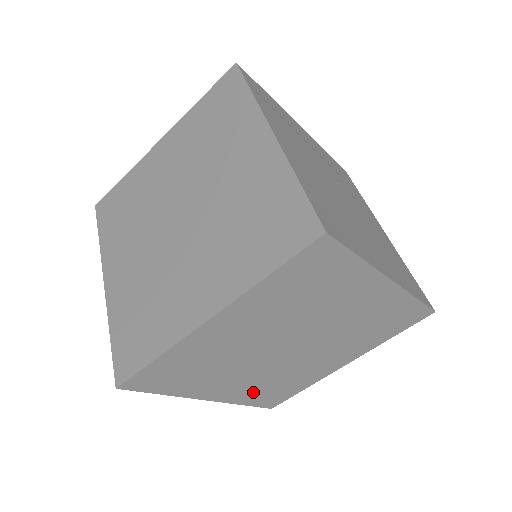
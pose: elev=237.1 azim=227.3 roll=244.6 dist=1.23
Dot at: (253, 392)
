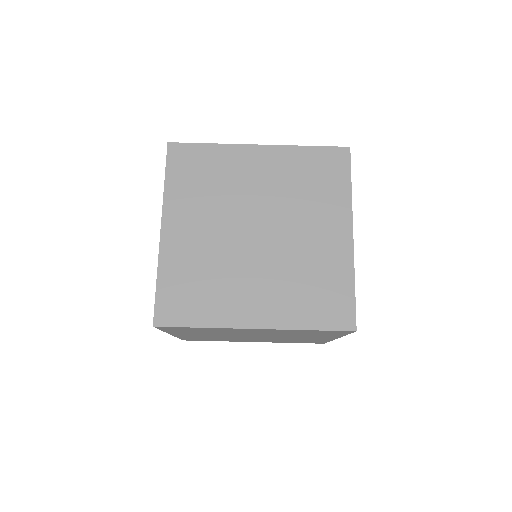
Dot at: (182, 266)
